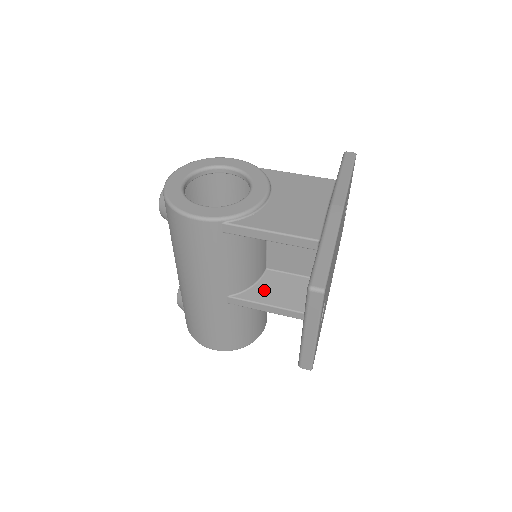
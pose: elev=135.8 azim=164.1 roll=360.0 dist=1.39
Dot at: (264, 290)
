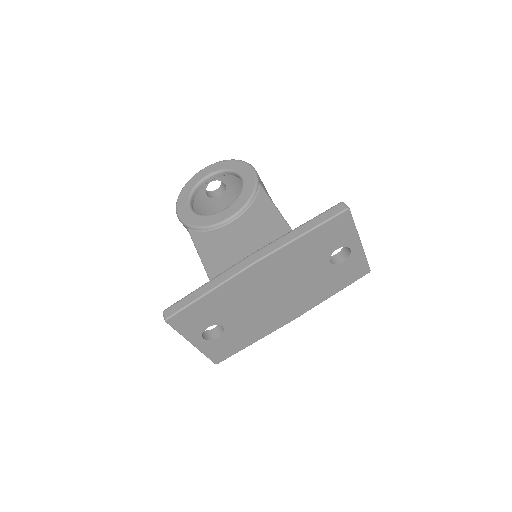
Dot at: occluded
